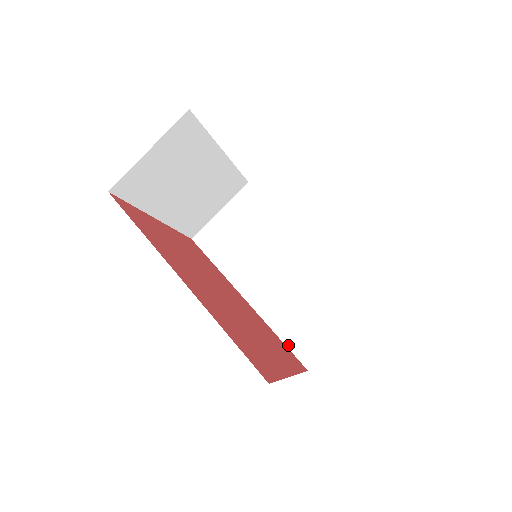
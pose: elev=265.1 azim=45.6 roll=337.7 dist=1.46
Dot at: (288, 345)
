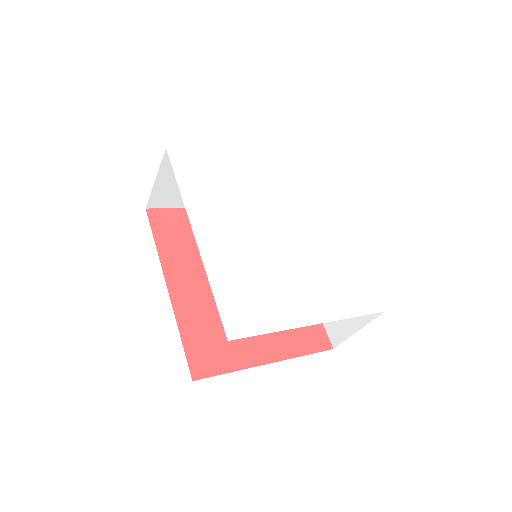
Dot at: occluded
